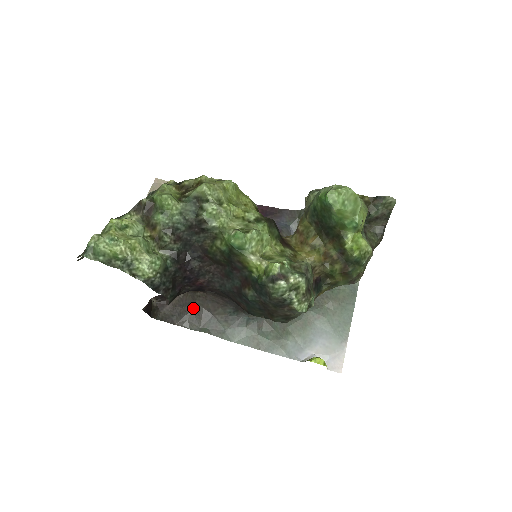
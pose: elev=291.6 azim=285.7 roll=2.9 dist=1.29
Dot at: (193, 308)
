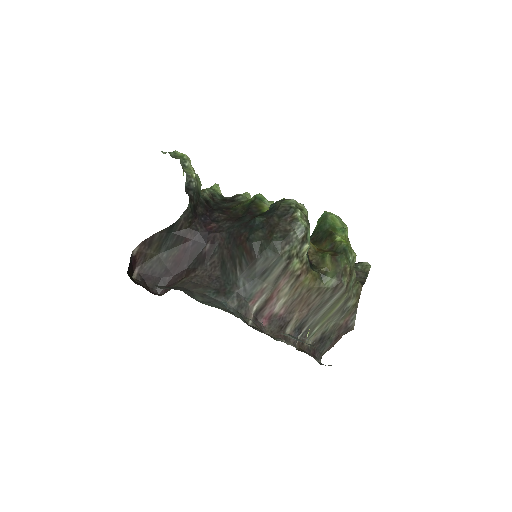
Dot at: (171, 287)
